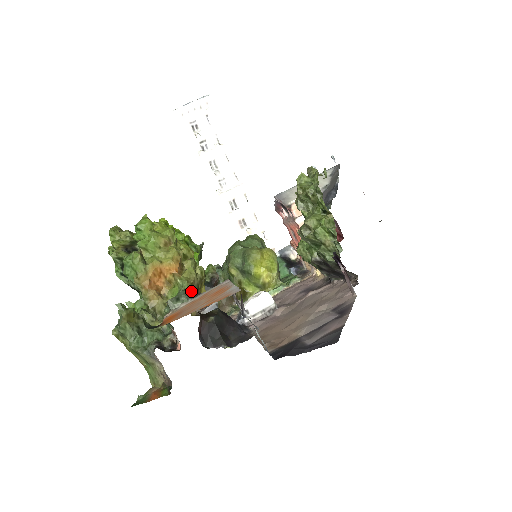
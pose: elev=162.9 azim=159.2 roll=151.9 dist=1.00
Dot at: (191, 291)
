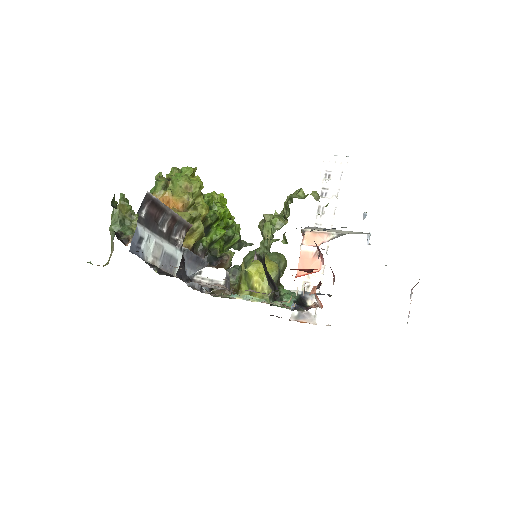
Dot at: occluded
